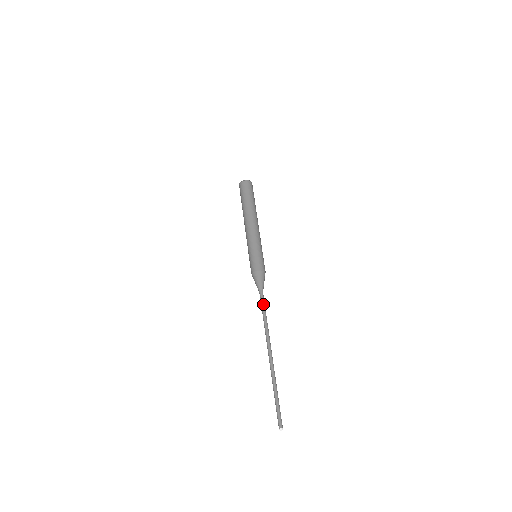
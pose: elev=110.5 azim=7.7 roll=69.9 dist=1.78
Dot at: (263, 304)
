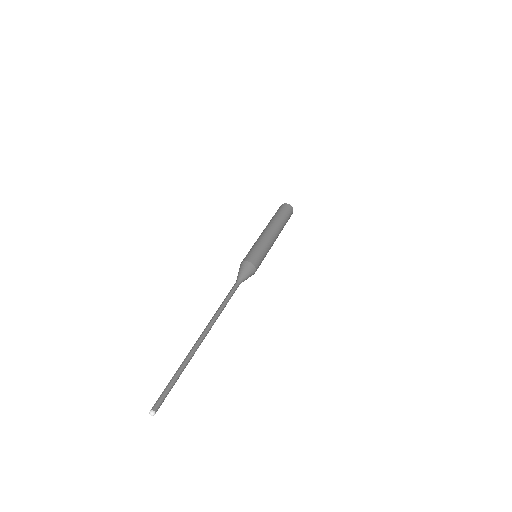
Dot at: (232, 290)
